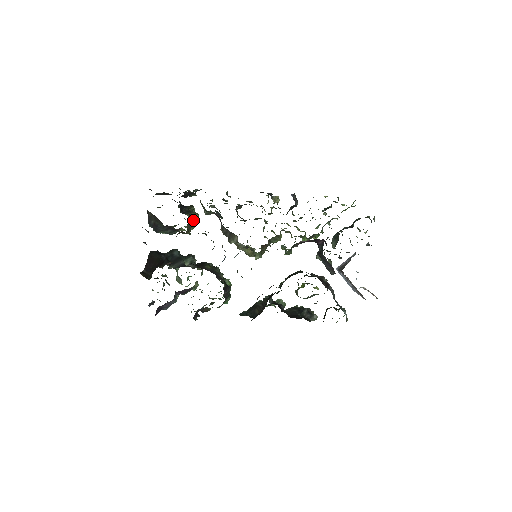
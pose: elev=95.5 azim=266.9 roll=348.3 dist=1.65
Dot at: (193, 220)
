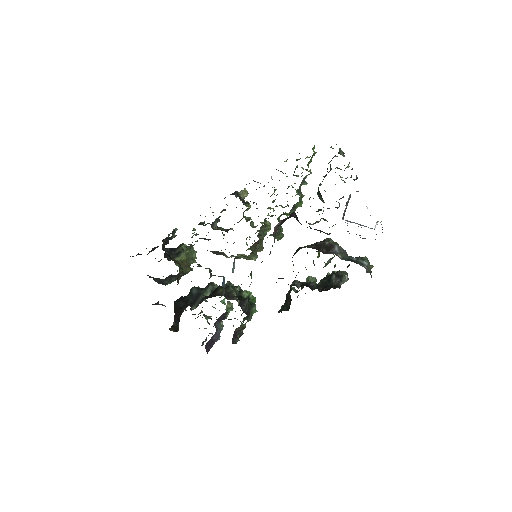
Dot at: (184, 259)
